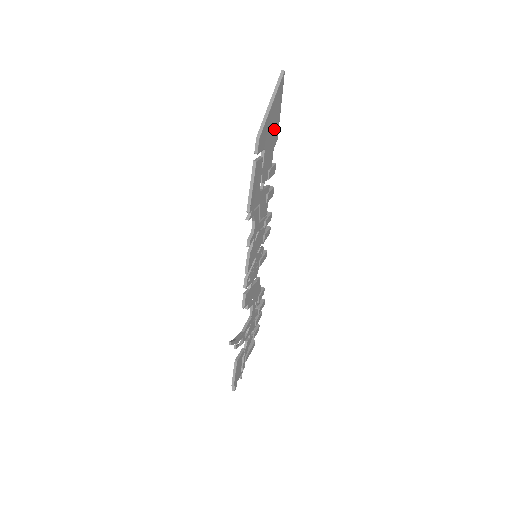
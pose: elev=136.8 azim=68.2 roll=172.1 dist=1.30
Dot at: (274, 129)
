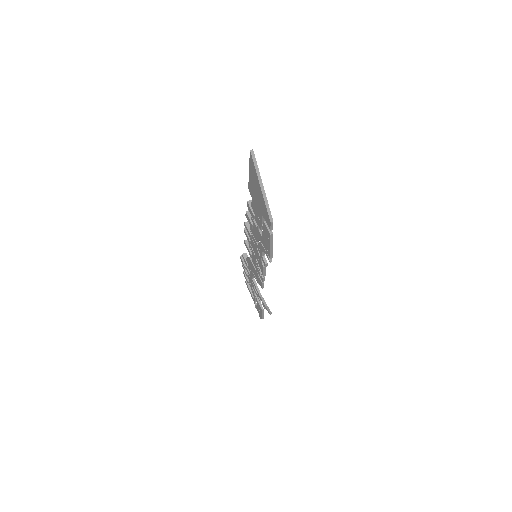
Dot at: occluded
